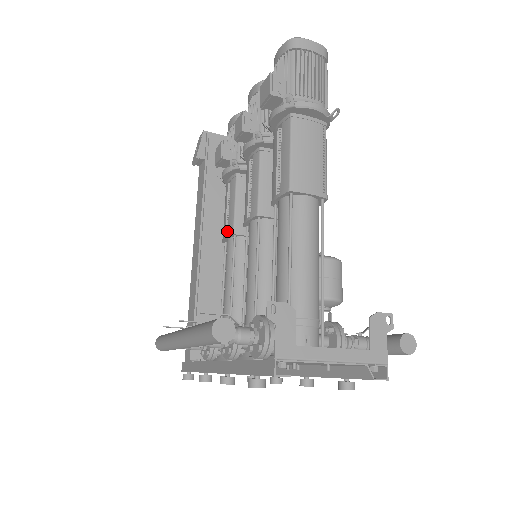
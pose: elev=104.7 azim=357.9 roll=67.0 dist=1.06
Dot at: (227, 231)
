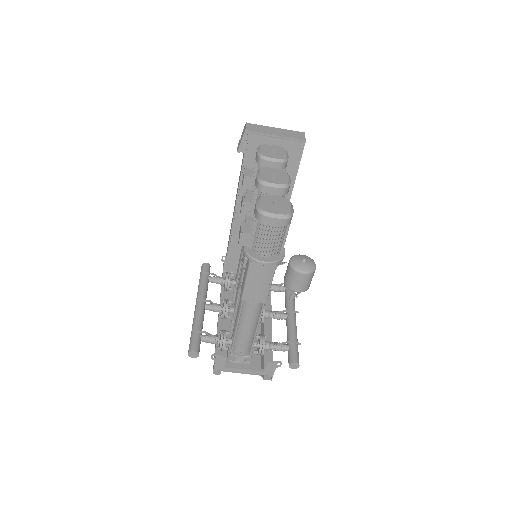
Dot at: occluded
